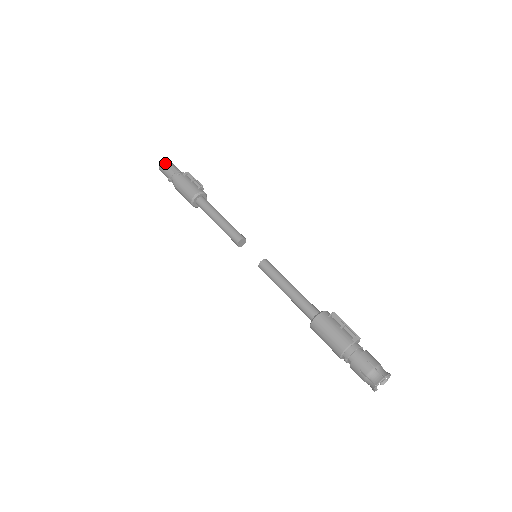
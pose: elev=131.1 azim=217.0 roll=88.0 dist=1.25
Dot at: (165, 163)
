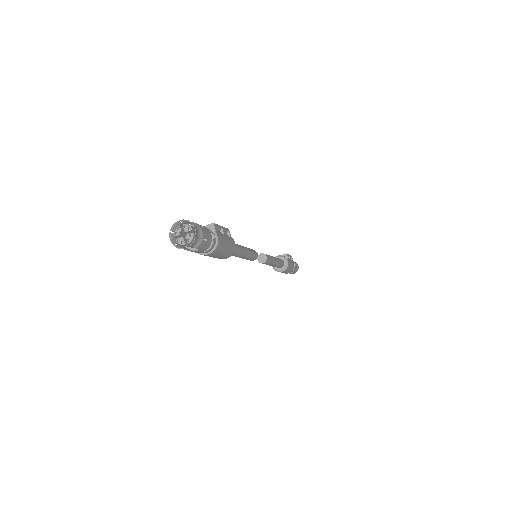
Dot at: occluded
